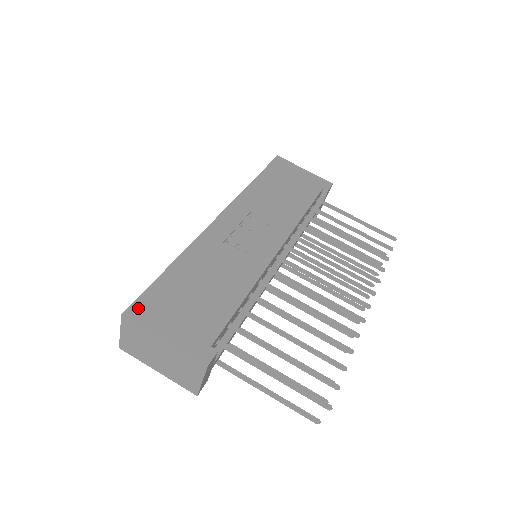
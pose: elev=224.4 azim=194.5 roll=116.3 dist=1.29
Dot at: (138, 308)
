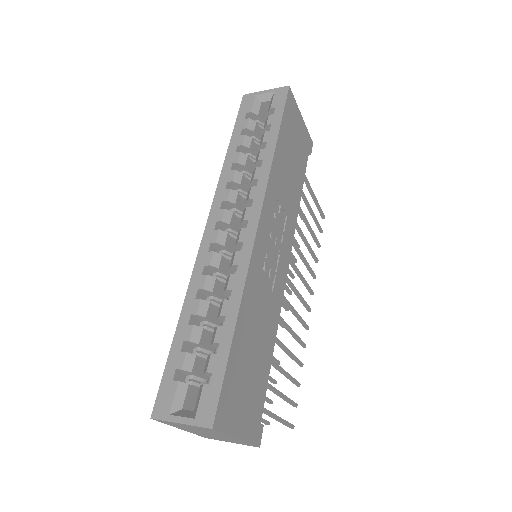
Dot at: (222, 410)
